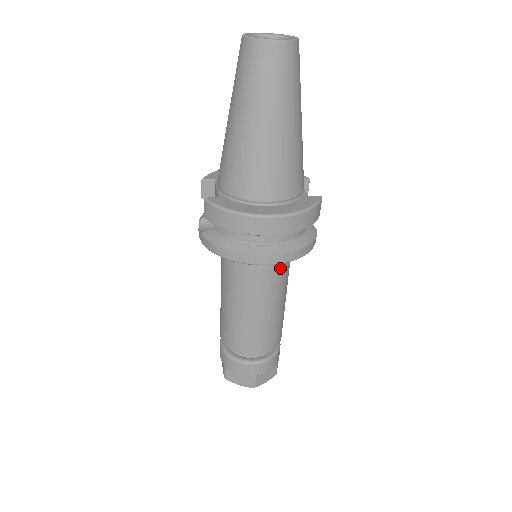
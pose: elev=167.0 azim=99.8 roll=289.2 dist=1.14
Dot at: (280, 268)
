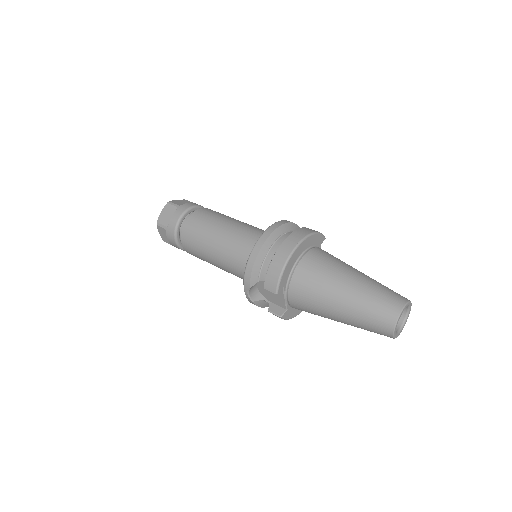
Dot at: occluded
